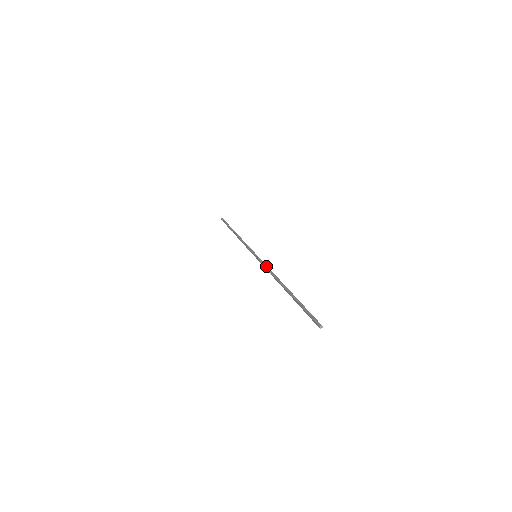
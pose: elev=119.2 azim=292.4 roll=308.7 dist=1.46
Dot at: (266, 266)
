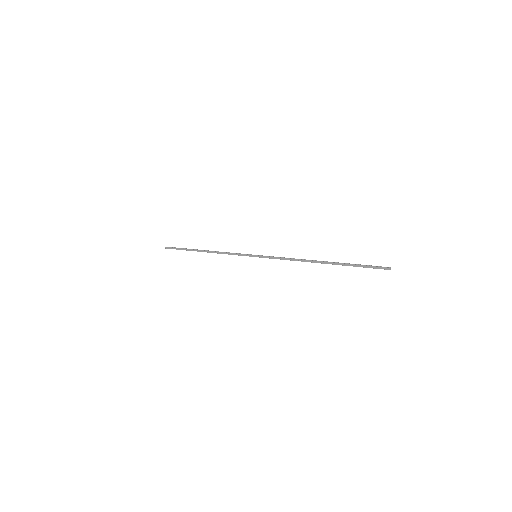
Dot at: (280, 257)
